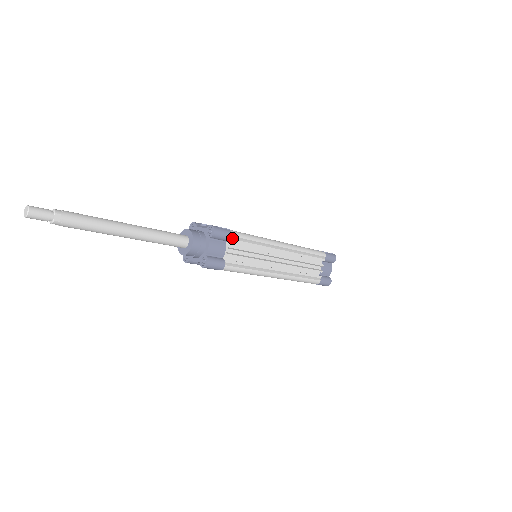
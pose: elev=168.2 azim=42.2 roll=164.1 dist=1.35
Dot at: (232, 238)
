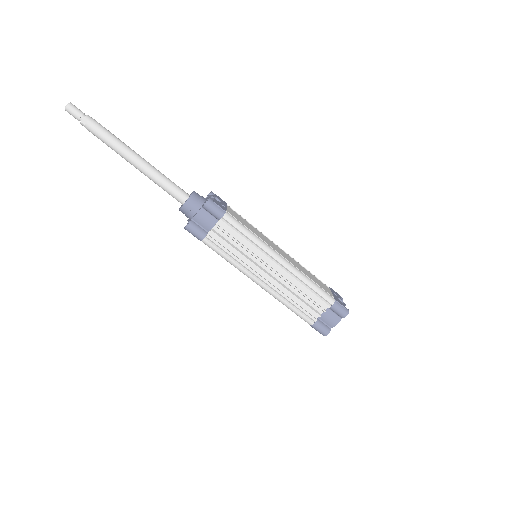
Dot at: (224, 220)
